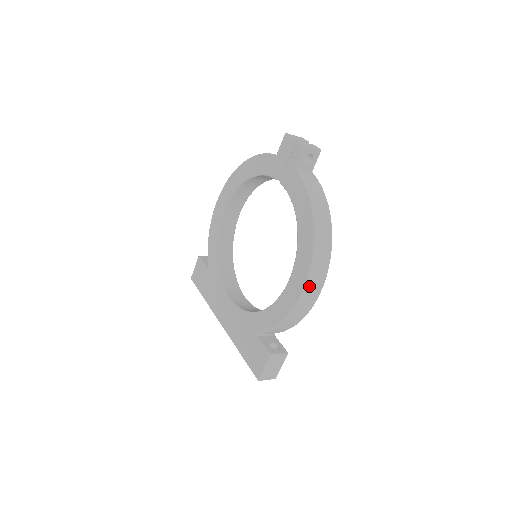
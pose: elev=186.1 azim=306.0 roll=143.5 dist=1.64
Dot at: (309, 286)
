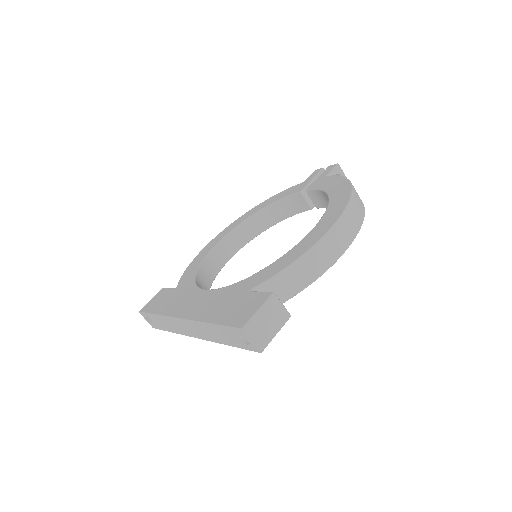
Dot at: (342, 223)
